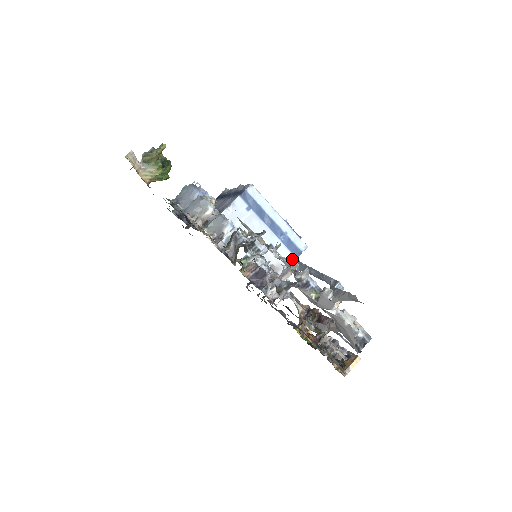
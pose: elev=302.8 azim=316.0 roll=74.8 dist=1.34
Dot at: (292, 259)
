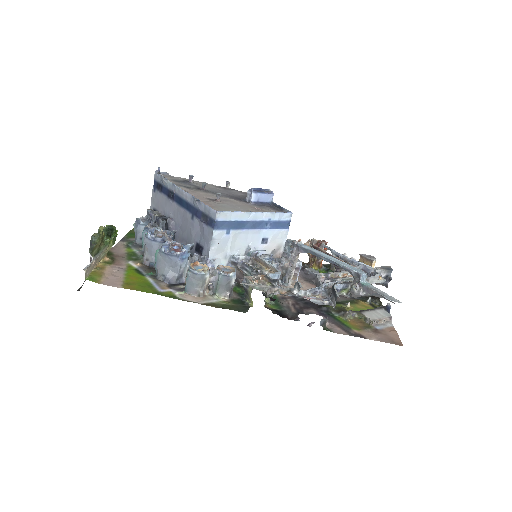
Dot at: (291, 243)
